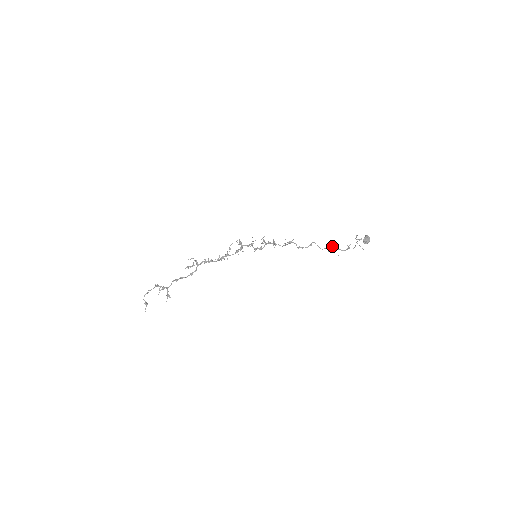
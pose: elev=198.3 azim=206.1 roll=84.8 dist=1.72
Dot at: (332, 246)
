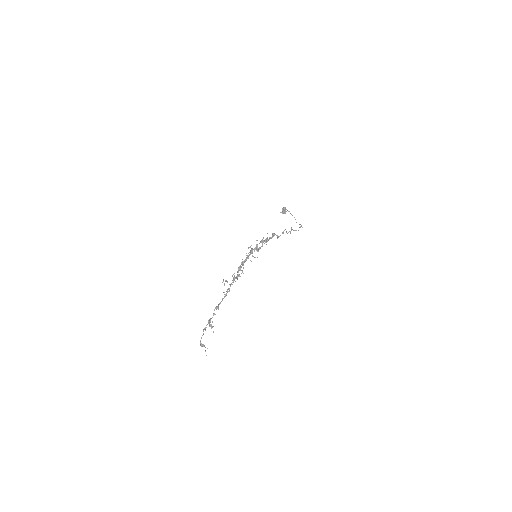
Dot at: (292, 229)
